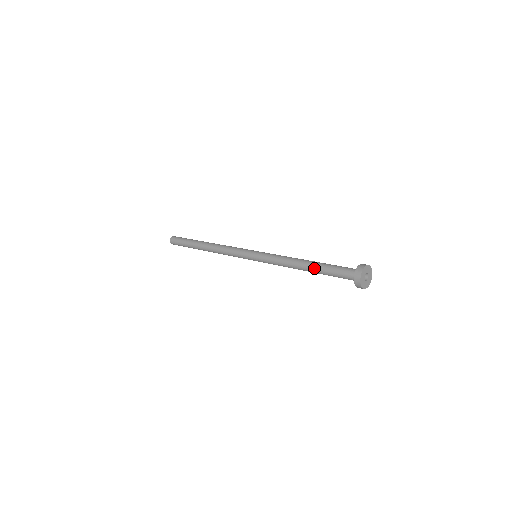
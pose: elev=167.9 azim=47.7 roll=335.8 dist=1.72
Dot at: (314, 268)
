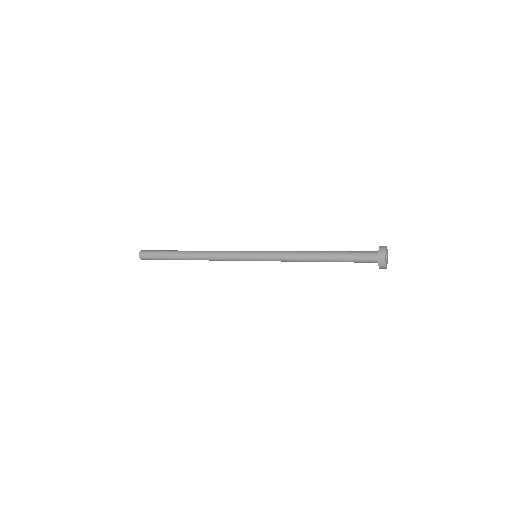
Dot at: (330, 260)
